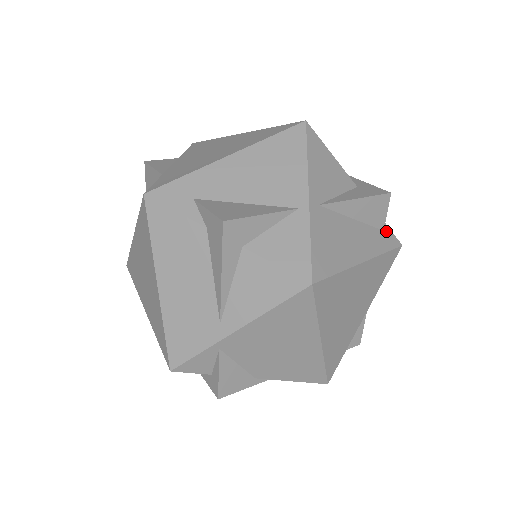
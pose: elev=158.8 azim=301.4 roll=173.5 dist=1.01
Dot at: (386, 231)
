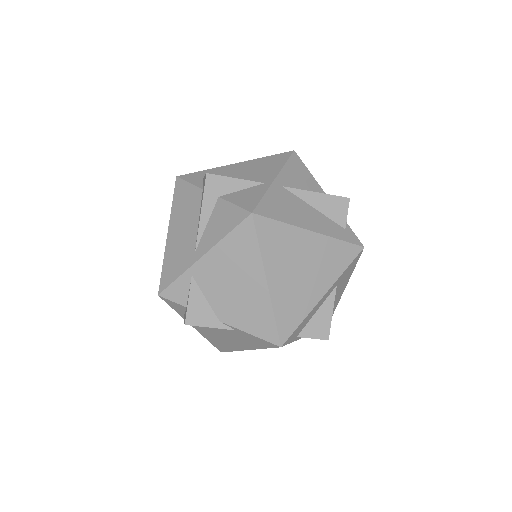
Dot at: (348, 231)
